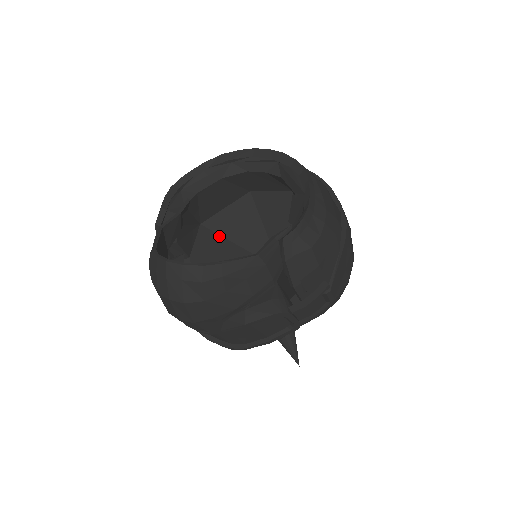
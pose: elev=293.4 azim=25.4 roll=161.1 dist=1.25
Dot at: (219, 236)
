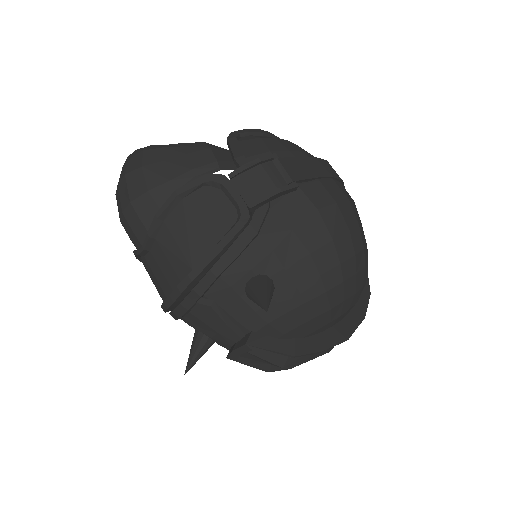
Dot at: occluded
